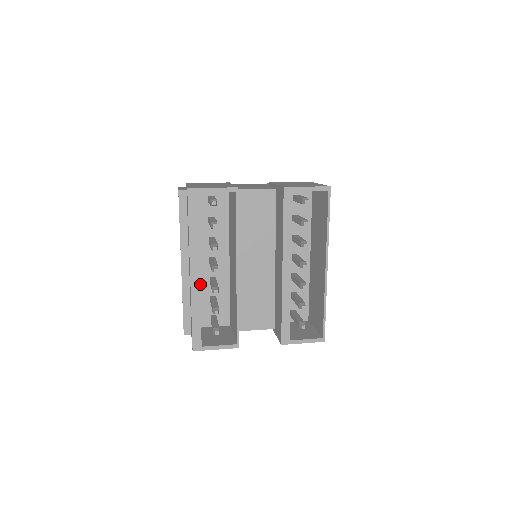
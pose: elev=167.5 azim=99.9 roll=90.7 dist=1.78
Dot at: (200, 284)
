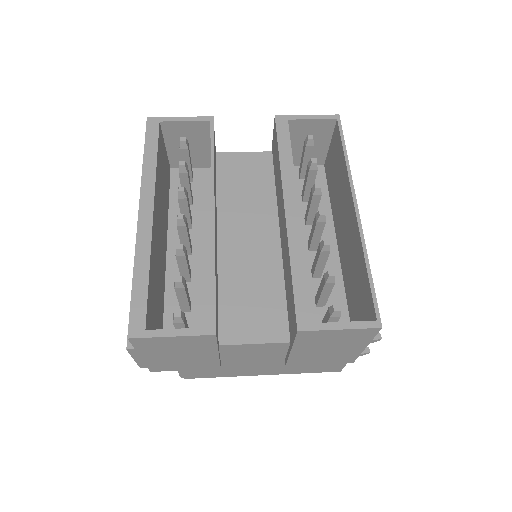
Dot at: (167, 285)
